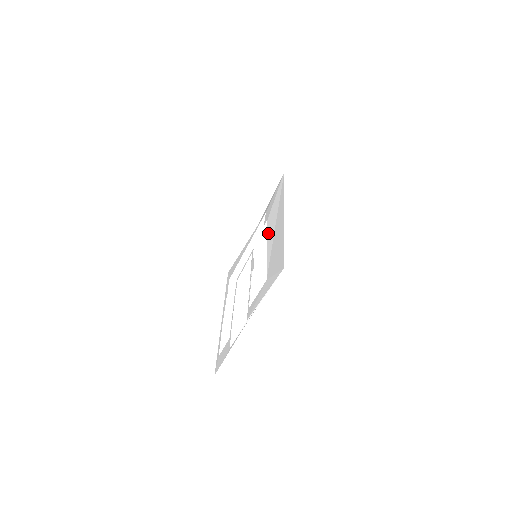
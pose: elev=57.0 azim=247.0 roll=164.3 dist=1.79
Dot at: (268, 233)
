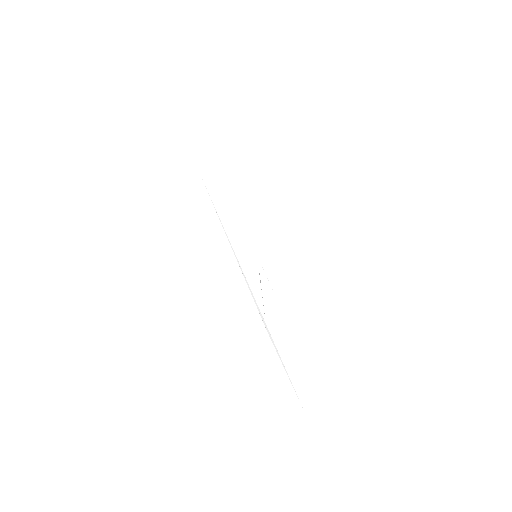
Dot at: occluded
